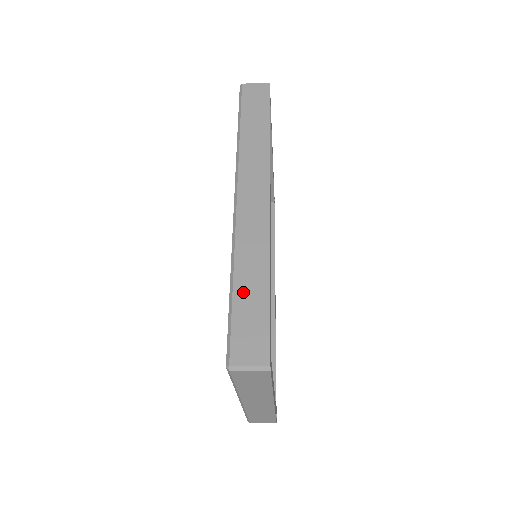
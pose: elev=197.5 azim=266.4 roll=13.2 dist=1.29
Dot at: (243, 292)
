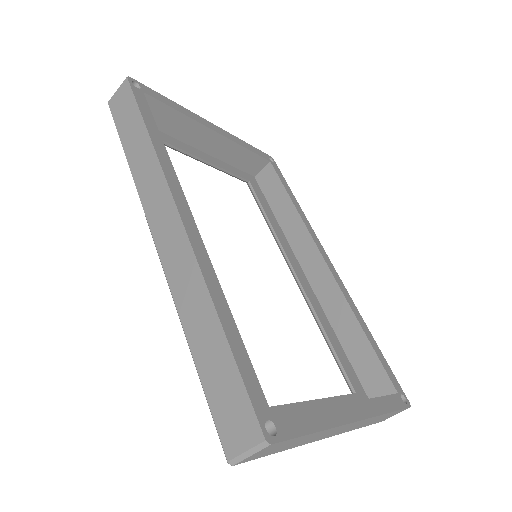
Dot at: (203, 356)
